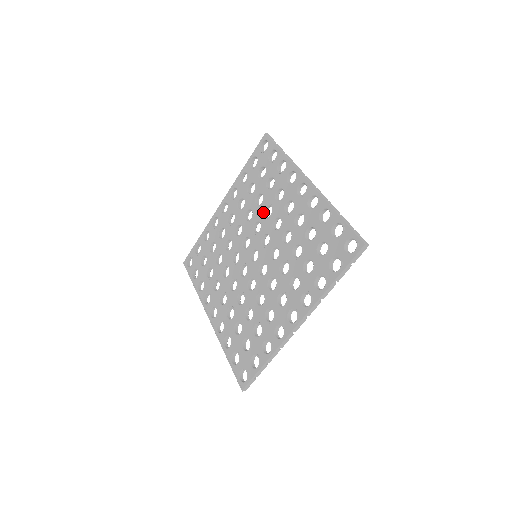
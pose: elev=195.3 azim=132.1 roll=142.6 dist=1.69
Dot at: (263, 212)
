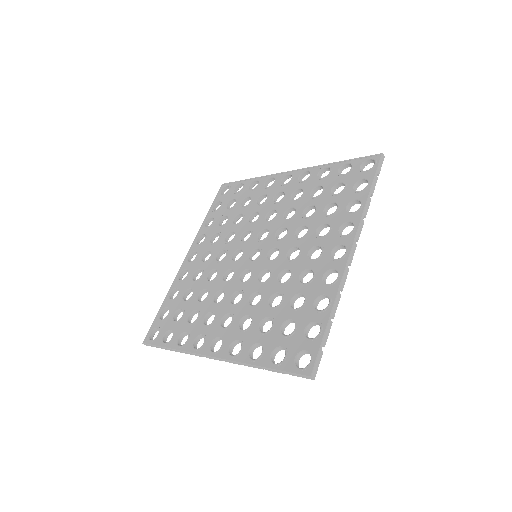
Dot at: (248, 221)
